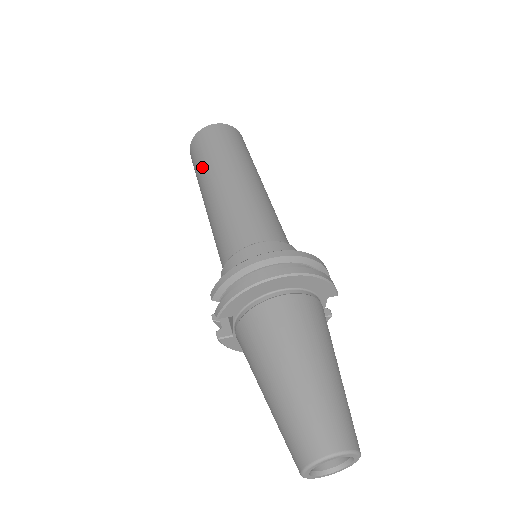
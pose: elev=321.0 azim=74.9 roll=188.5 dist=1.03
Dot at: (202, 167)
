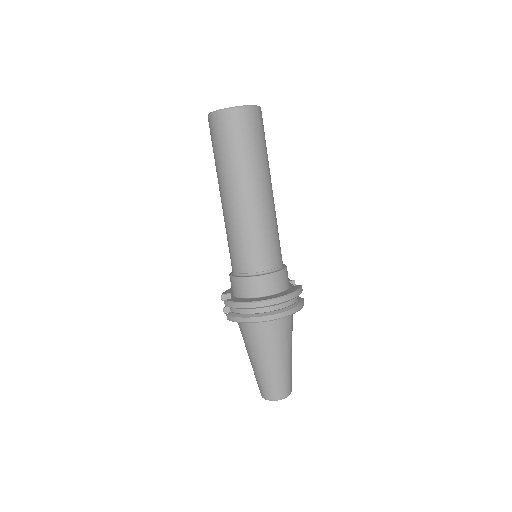
Dot at: (222, 163)
